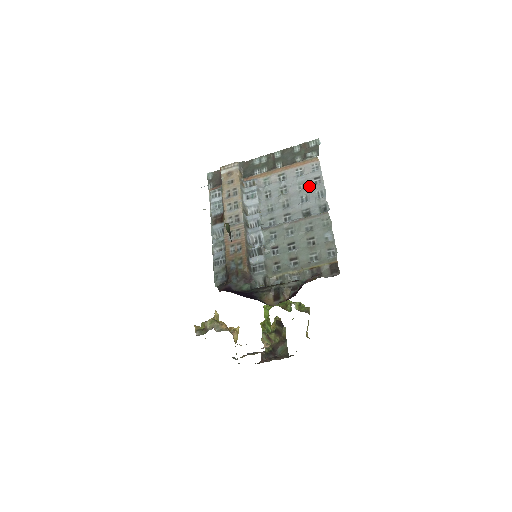
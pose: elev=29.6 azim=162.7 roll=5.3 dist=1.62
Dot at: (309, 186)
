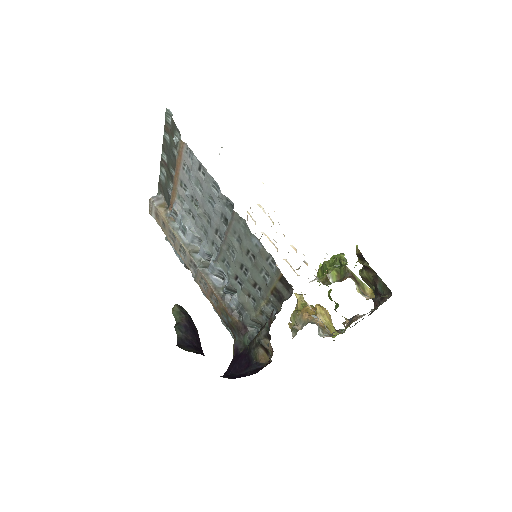
Dot at: (202, 184)
